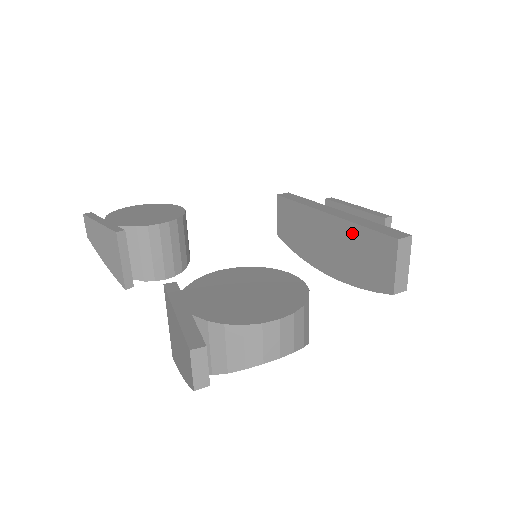
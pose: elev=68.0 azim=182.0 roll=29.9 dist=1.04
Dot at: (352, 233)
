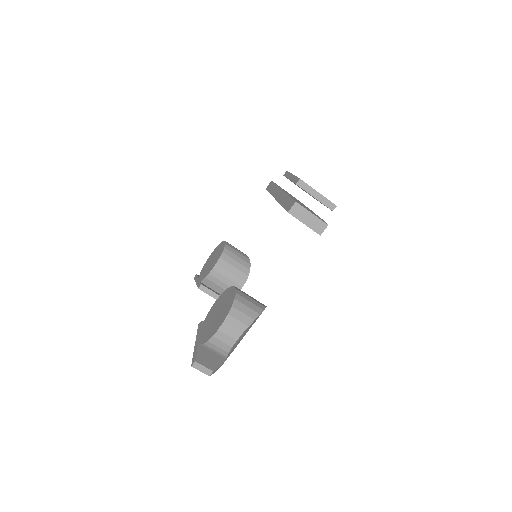
Dot at: occluded
